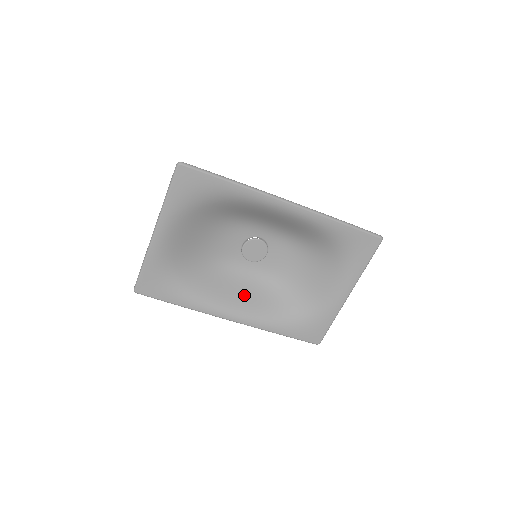
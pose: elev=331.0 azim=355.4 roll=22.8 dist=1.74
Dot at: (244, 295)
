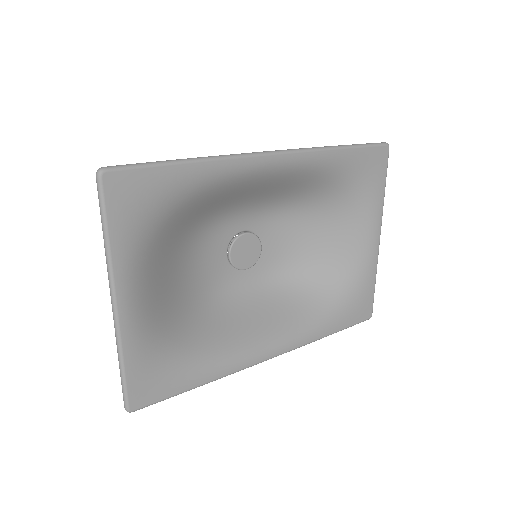
Dot at: (265, 316)
